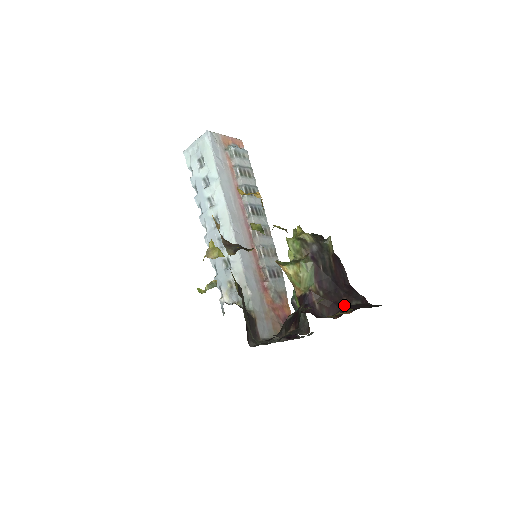
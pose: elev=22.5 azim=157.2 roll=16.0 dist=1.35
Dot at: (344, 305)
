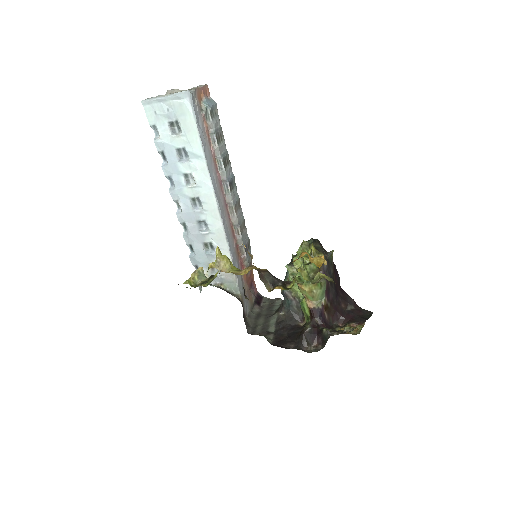
Dot at: (343, 311)
